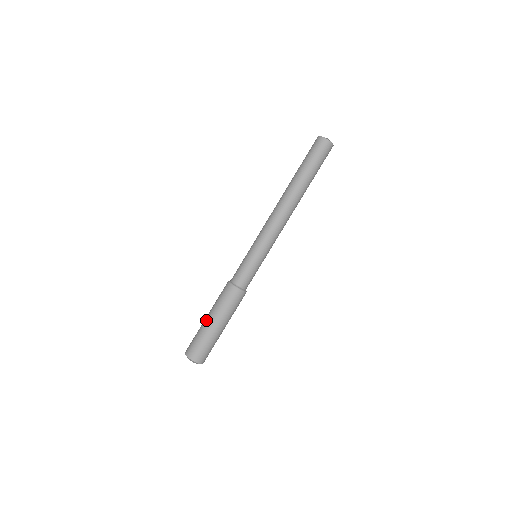
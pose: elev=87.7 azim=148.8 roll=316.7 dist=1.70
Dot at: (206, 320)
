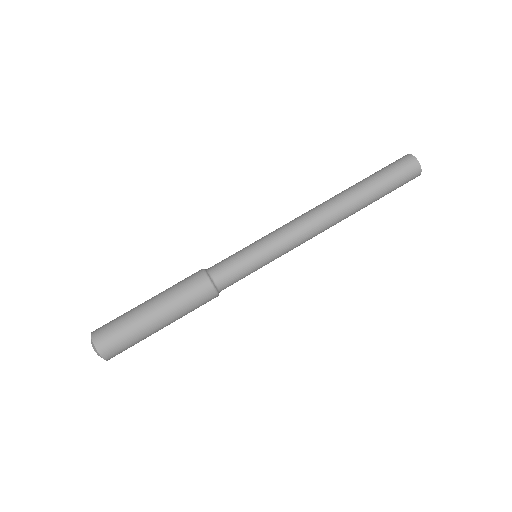
Dot at: occluded
